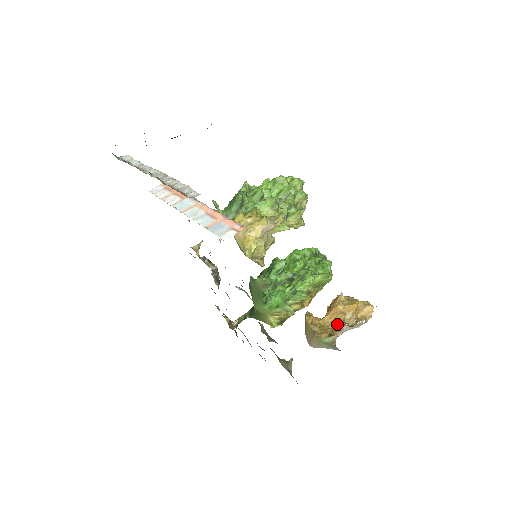
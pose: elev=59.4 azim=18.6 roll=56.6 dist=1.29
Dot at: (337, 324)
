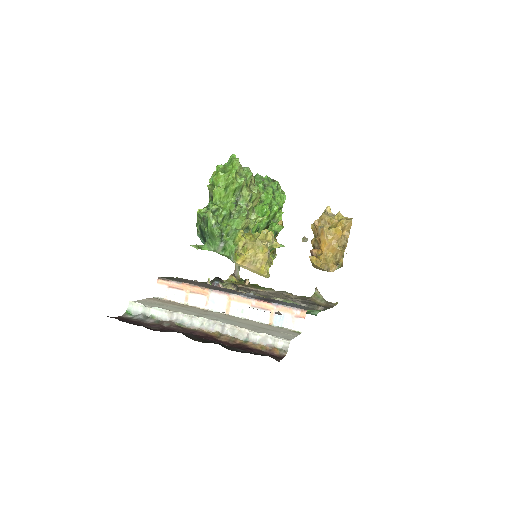
Dot at: (336, 252)
